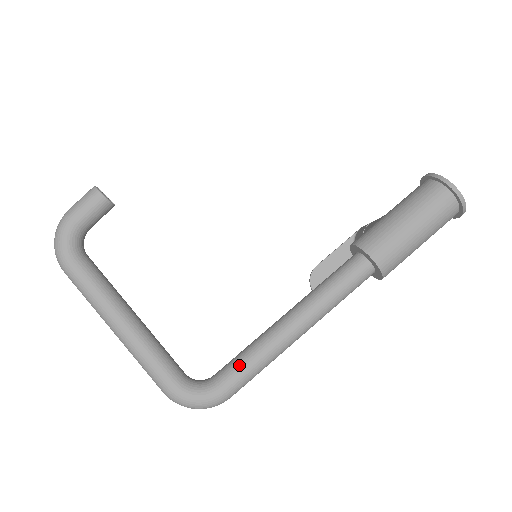
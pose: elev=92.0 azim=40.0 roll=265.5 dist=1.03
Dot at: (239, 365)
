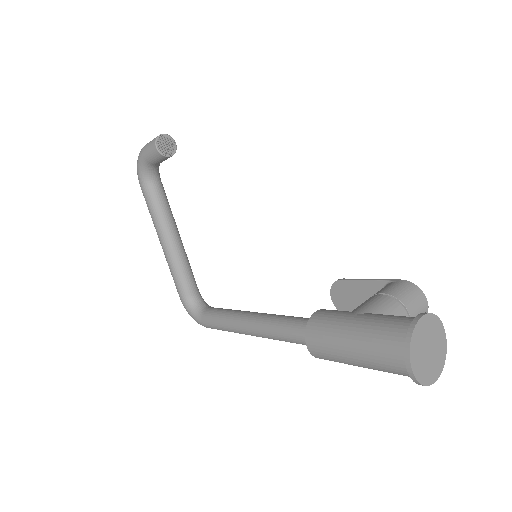
Dot at: (214, 319)
